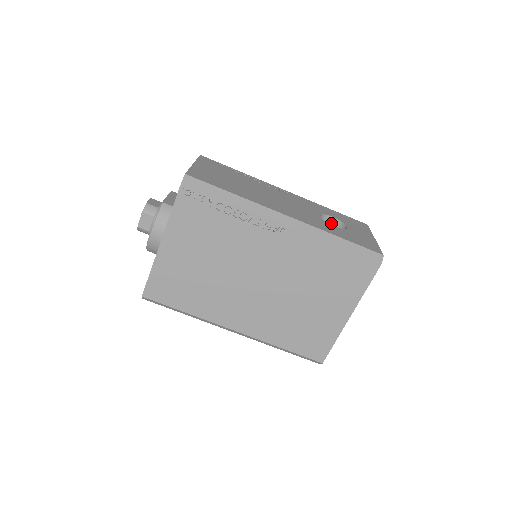
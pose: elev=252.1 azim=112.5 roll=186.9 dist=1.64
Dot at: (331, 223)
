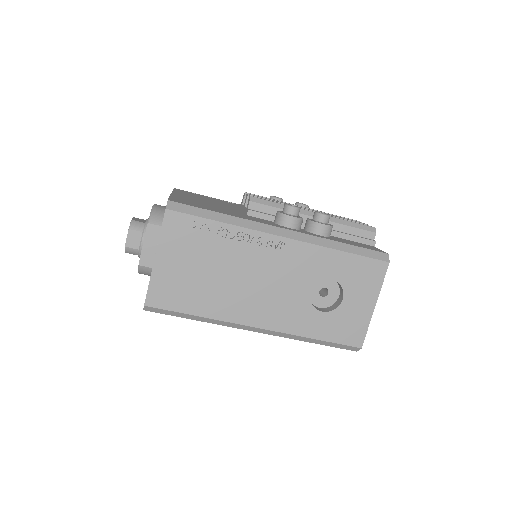
Dot at: occluded
